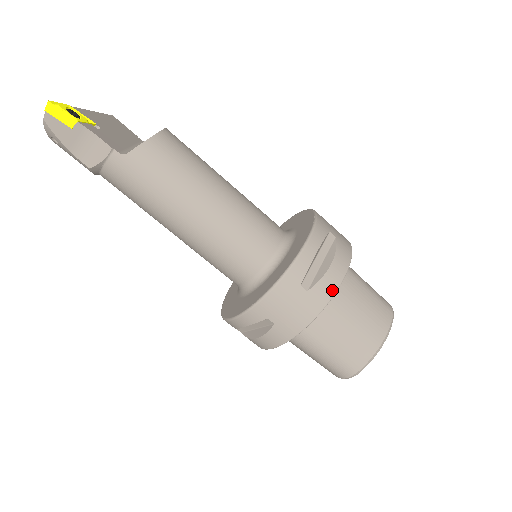
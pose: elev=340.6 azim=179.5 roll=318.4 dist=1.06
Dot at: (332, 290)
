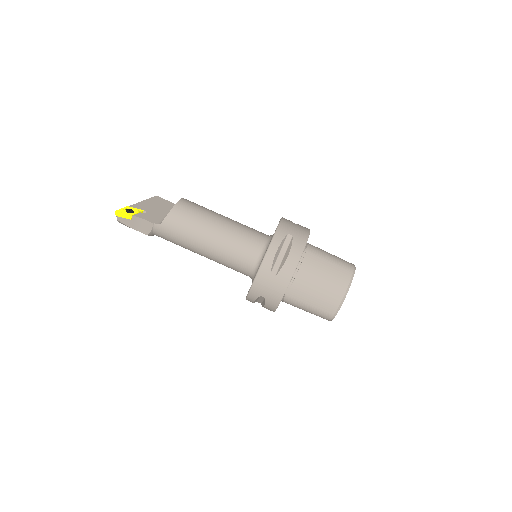
Dot at: (291, 272)
